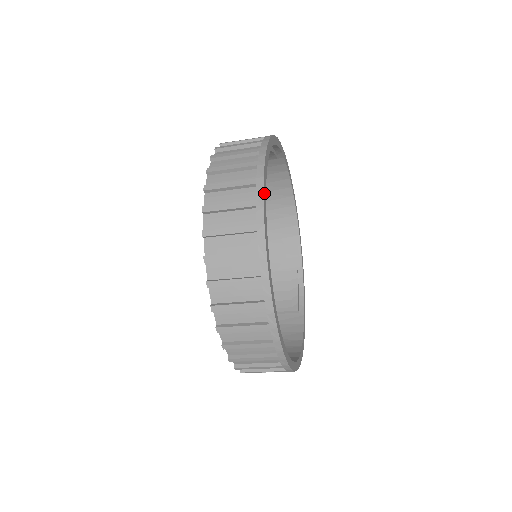
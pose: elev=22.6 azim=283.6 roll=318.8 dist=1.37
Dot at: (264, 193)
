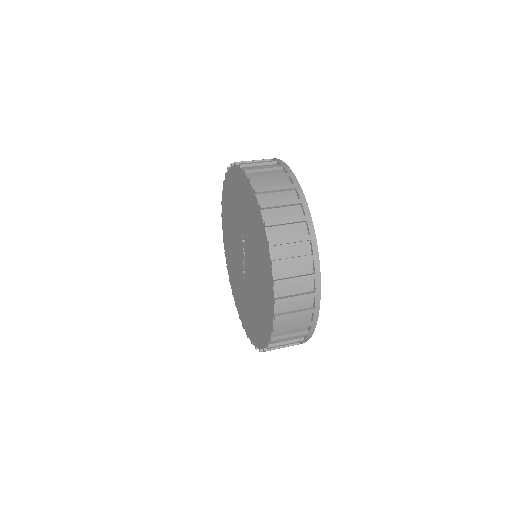
Dot at: occluded
